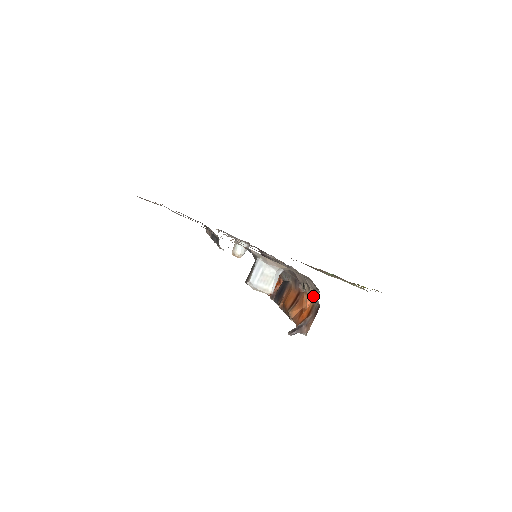
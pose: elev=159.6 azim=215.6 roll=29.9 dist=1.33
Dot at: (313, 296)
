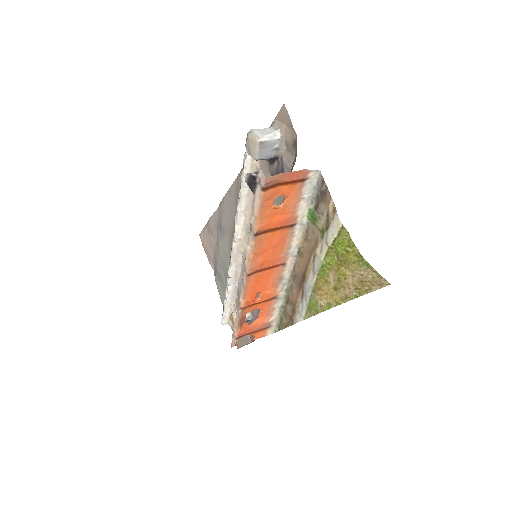
Dot at: occluded
